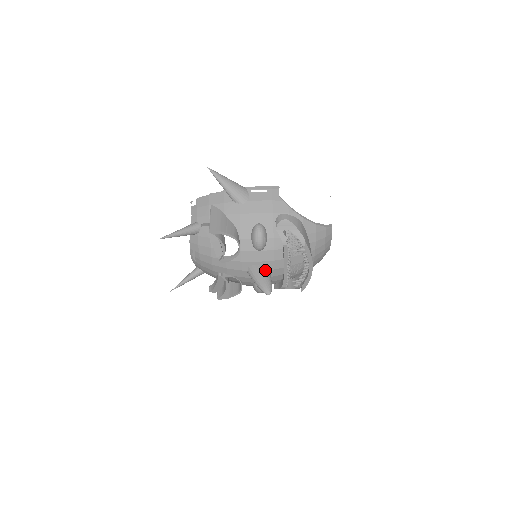
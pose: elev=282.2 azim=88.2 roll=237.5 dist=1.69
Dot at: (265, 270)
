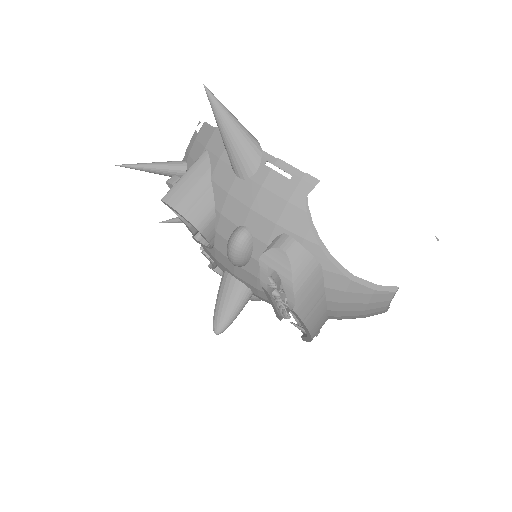
Dot at: (238, 293)
